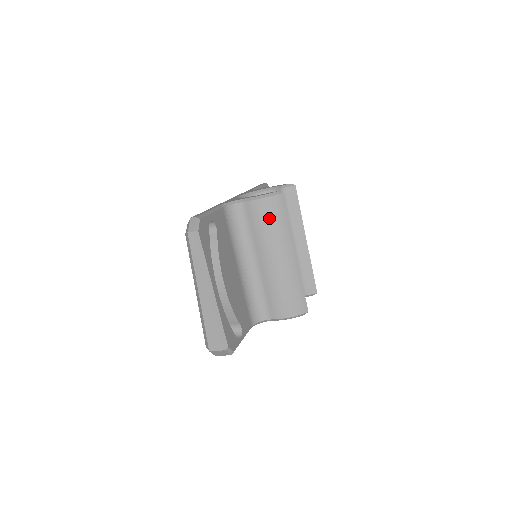
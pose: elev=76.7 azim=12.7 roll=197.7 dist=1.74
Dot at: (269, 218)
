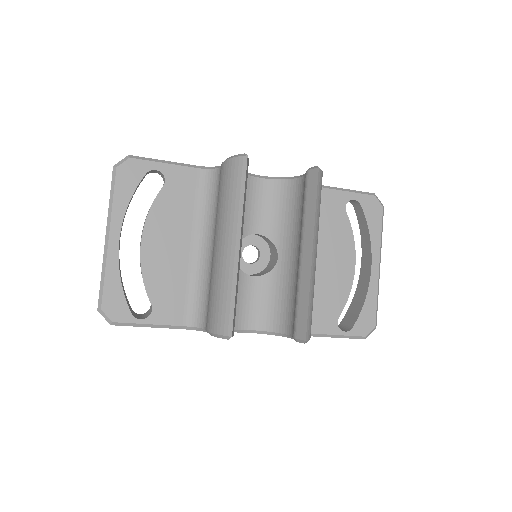
Dot at: (226, 187)
